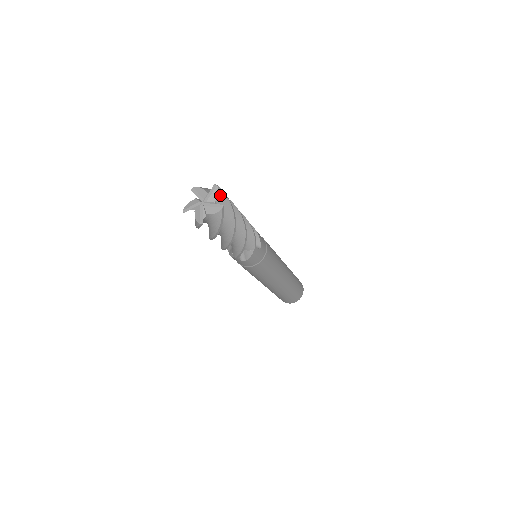
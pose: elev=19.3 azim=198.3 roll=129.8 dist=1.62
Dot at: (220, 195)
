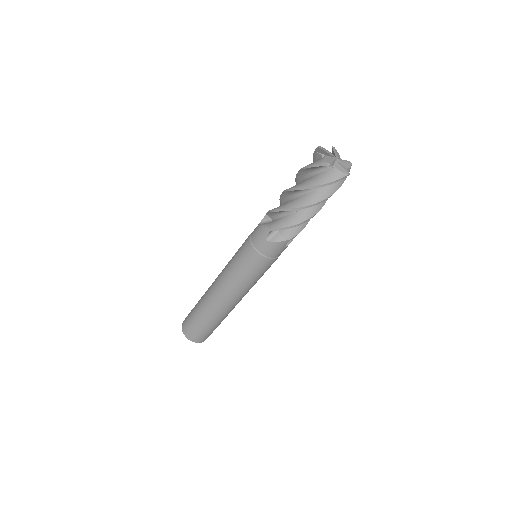
Dot at: (348, 170)
